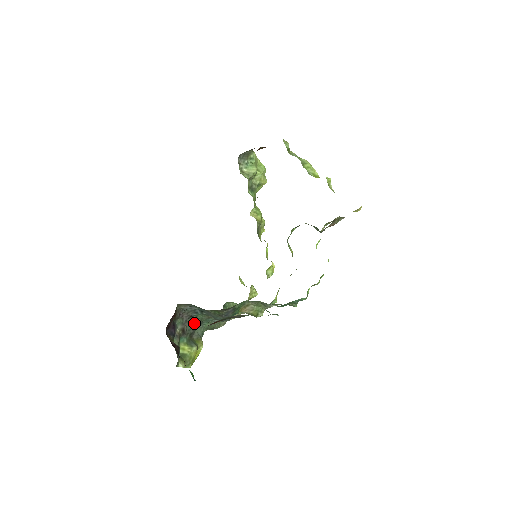
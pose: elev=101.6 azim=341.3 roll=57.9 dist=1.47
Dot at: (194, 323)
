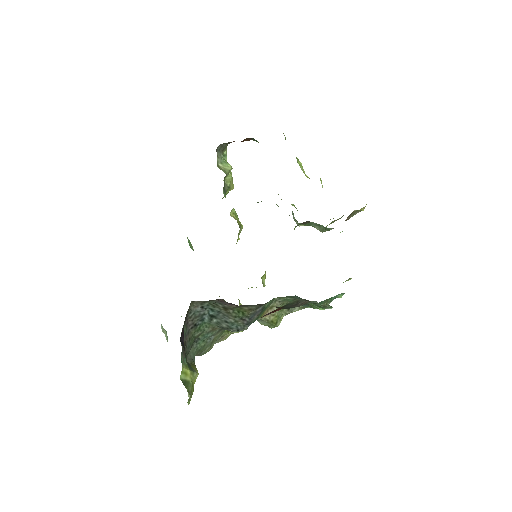
Dot at: (193, 338)
